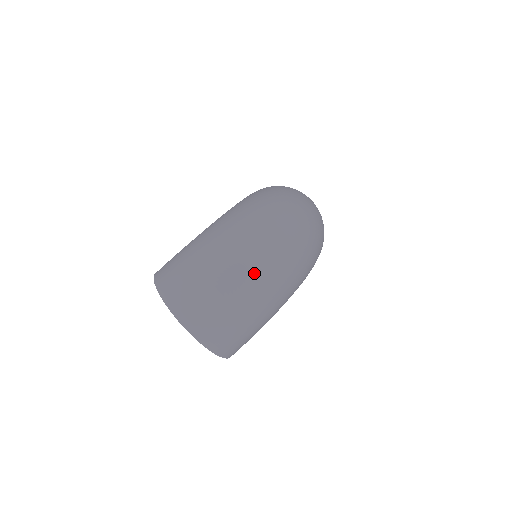
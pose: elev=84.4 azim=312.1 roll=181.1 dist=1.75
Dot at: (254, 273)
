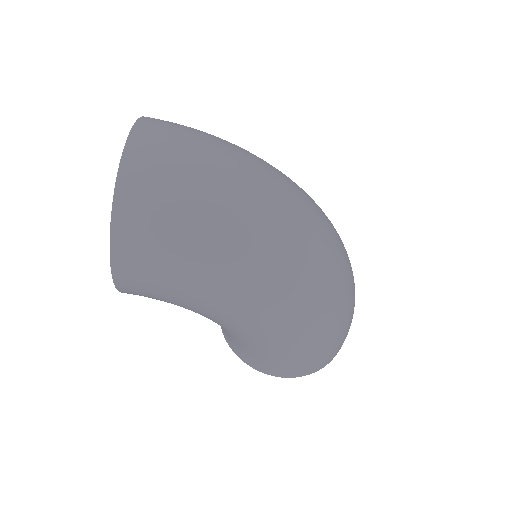
Dot at: (260, 191)
